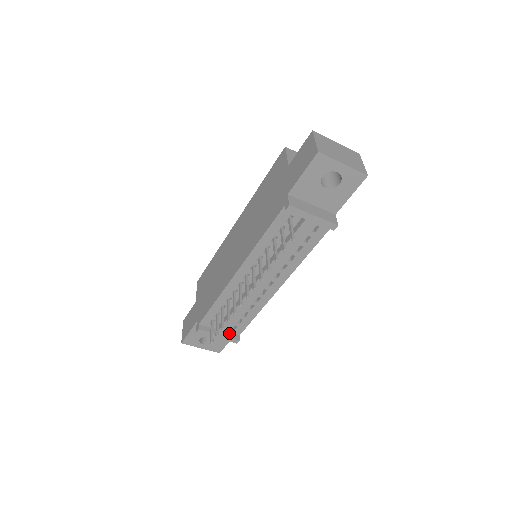
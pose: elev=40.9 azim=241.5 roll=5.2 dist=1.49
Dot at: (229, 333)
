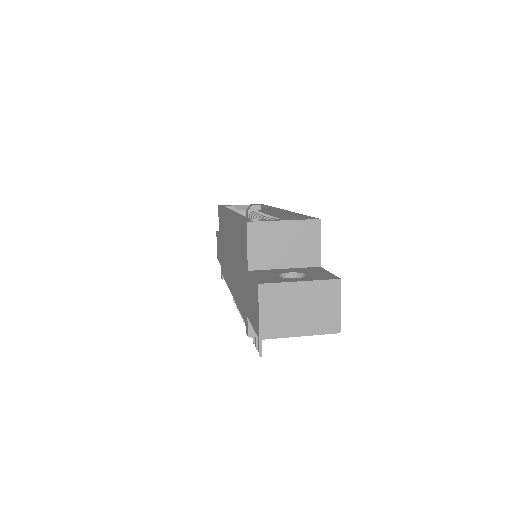
Dot at: occluded
